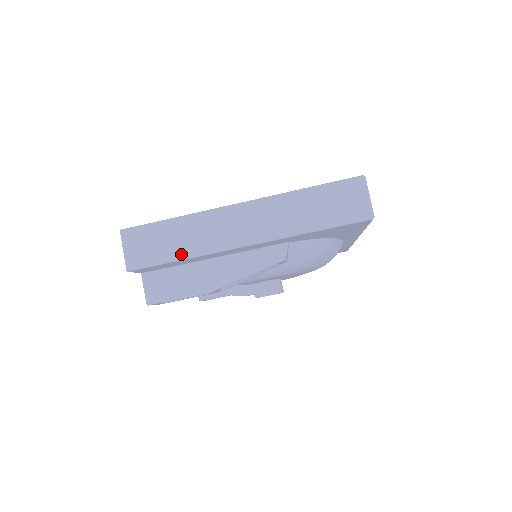
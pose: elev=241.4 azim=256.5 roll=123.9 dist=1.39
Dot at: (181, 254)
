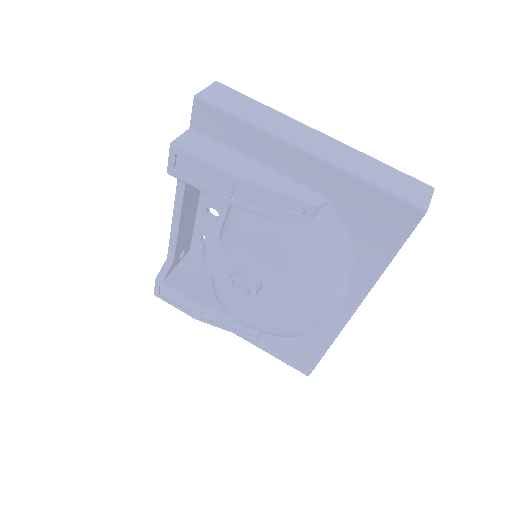
Dot at: (248, 118)
